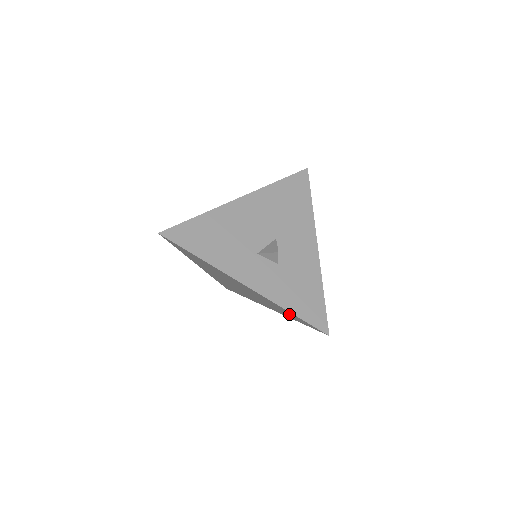
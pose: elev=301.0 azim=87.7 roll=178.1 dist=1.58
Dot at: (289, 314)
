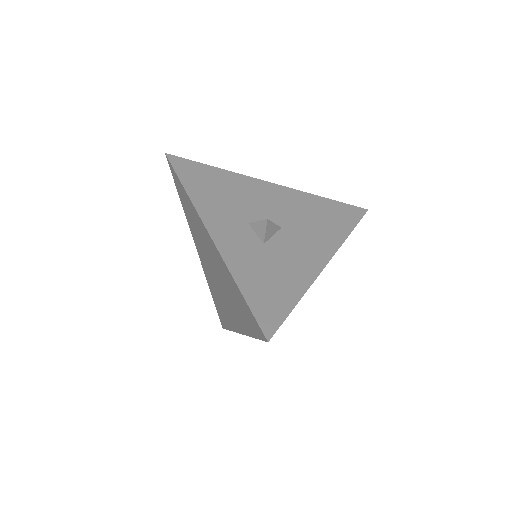
Dot at: (242, 306)
